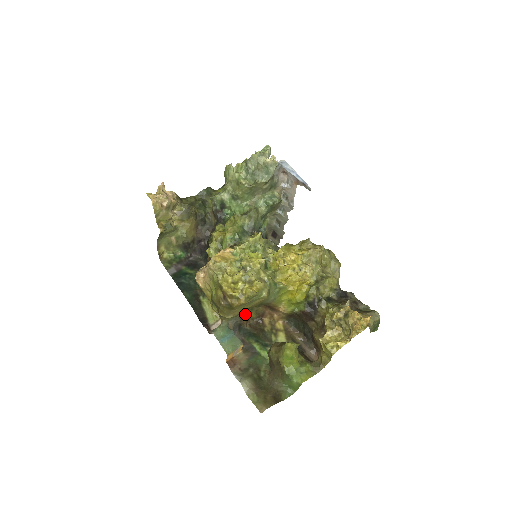
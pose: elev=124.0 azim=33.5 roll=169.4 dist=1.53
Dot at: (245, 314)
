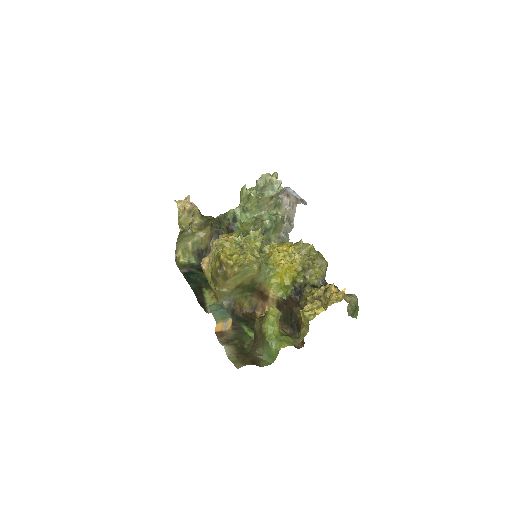
Dot at: (239, 300)
